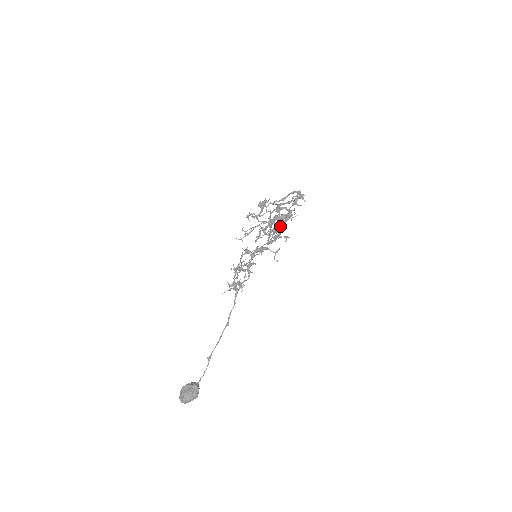
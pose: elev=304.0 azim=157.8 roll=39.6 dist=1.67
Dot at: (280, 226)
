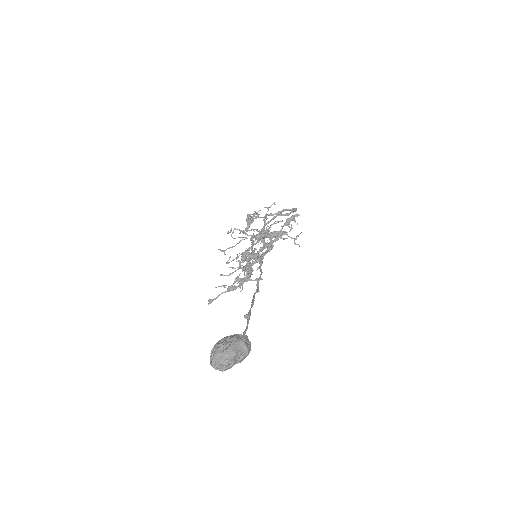
Dot at: (262, 253)
